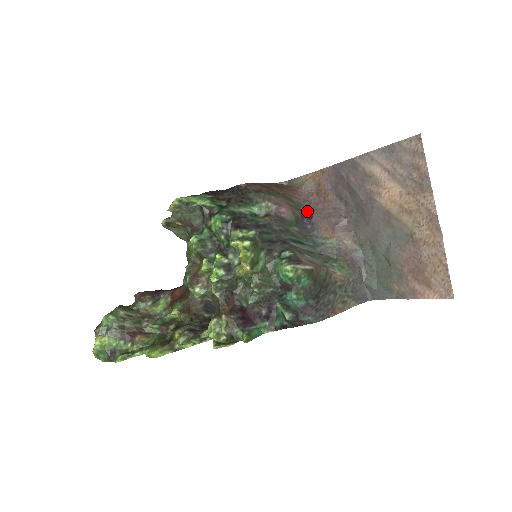
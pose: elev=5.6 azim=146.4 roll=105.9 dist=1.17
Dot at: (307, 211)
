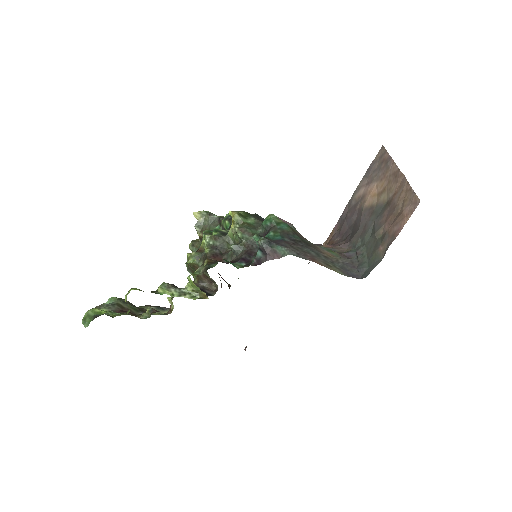
Dot at: occluded
